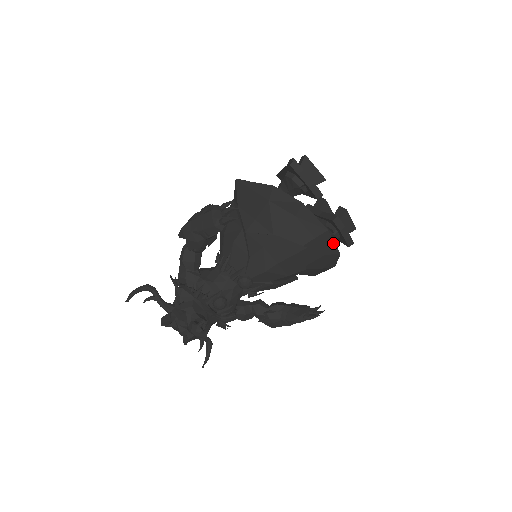
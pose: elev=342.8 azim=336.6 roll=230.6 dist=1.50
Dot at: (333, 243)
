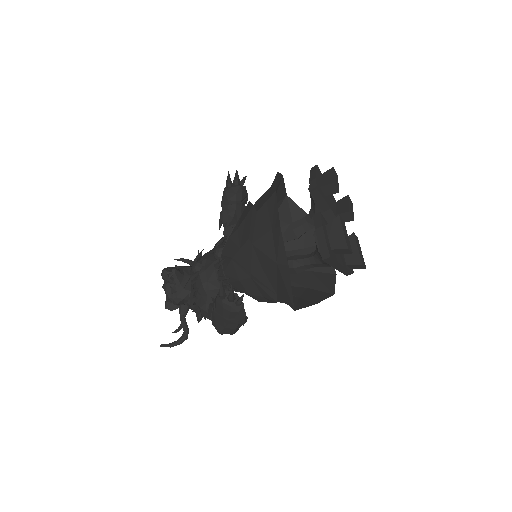
Dot at: (277, 210)
